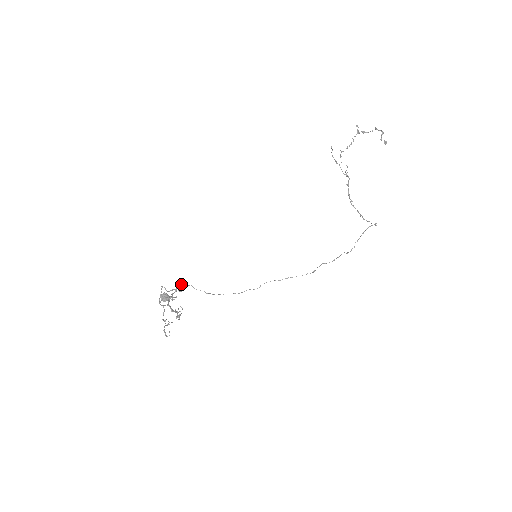
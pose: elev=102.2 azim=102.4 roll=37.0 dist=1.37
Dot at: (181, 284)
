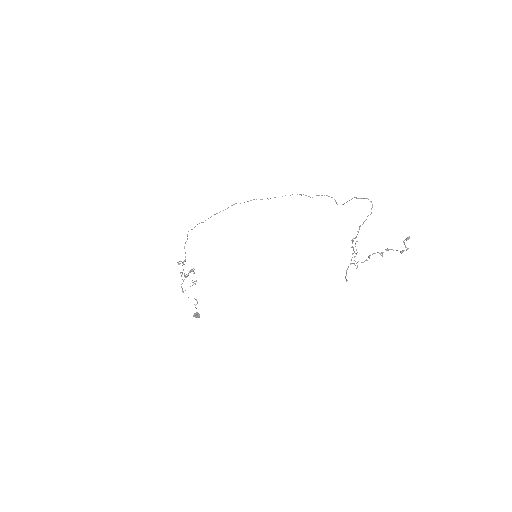
Dot at: (196, 281)
